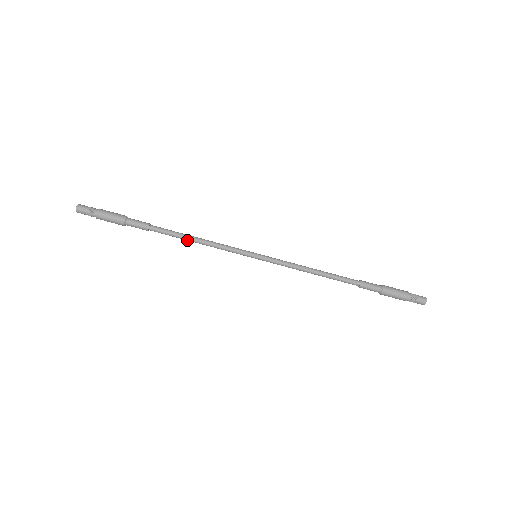
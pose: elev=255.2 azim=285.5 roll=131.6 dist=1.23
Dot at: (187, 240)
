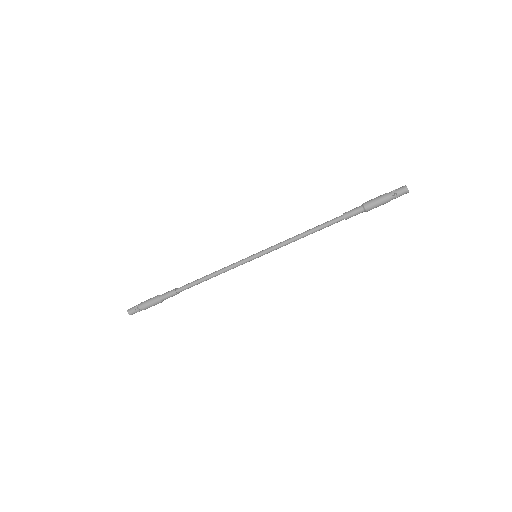
Dot at: (204, 280)
